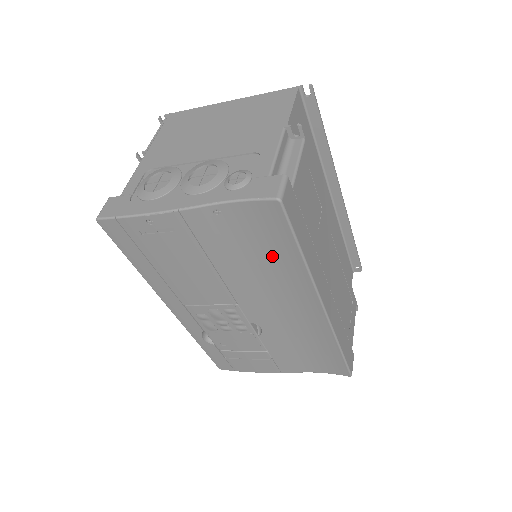
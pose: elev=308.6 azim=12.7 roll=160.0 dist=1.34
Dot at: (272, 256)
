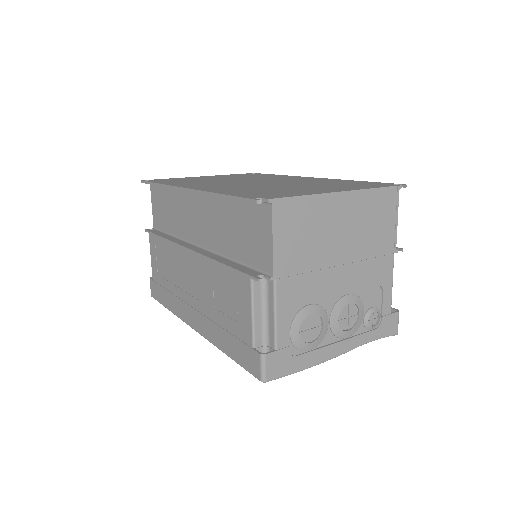
Dot at: occluded
